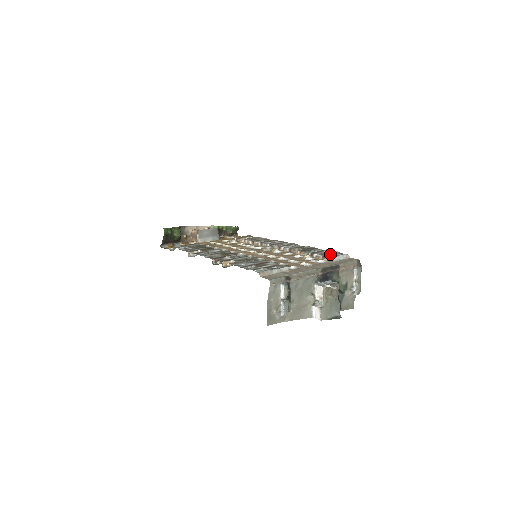
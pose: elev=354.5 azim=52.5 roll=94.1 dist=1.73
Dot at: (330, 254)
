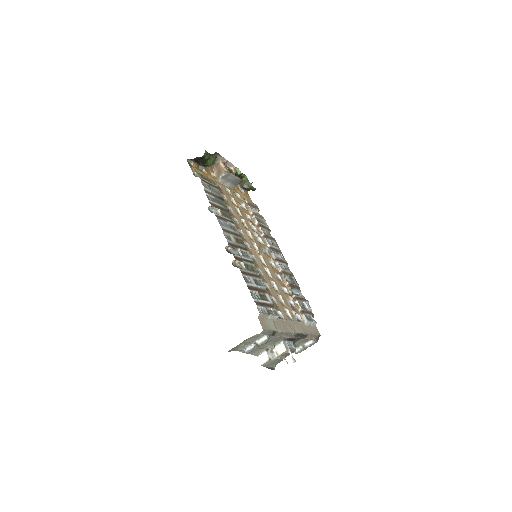
Dot at: (307, 312)
